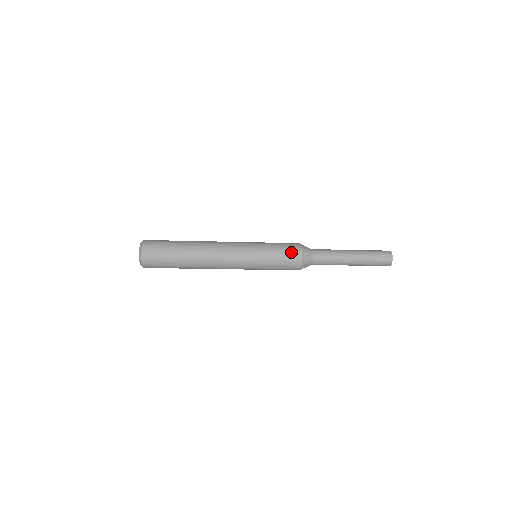
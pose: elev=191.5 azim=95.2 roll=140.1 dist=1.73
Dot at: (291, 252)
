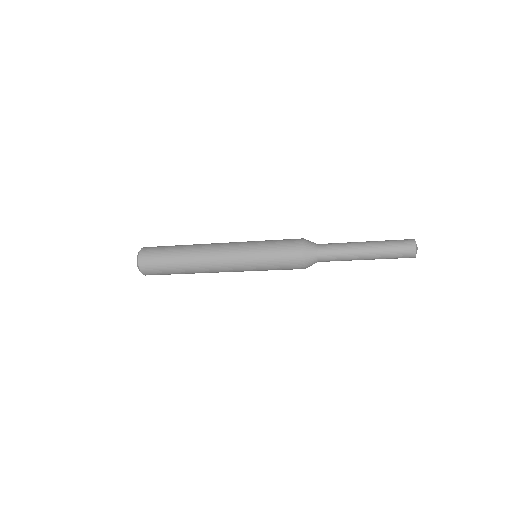
Dot at: (291, 262)
